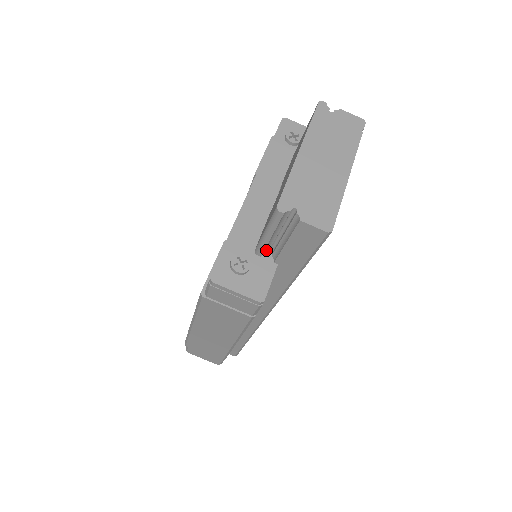
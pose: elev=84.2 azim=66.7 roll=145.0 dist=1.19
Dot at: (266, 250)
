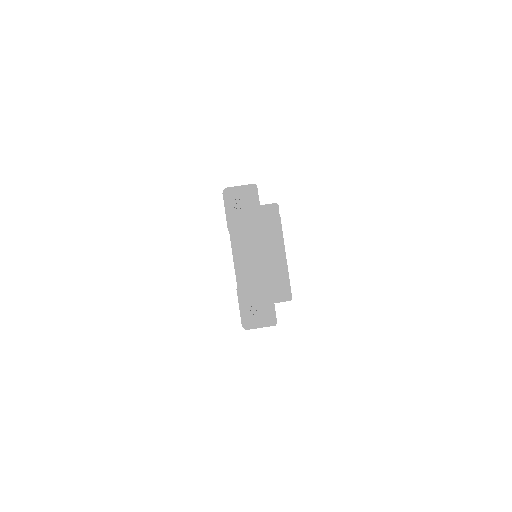
Dot at: occluded
